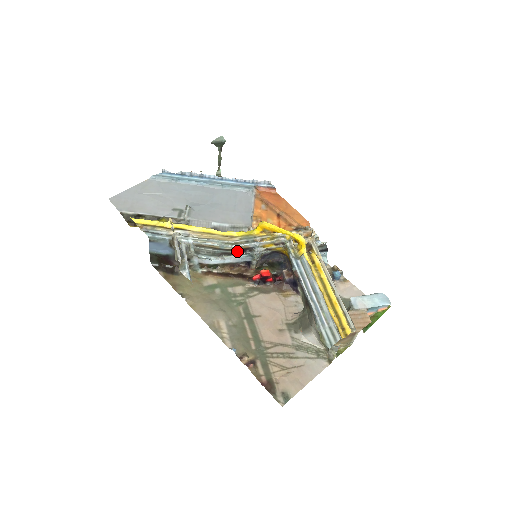
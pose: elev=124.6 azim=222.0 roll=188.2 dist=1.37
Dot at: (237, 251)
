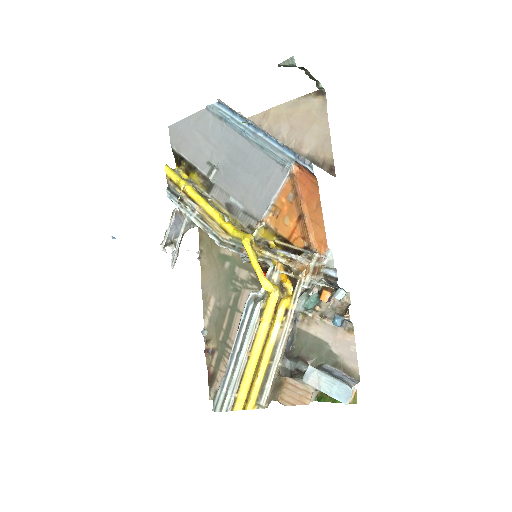
Dot at: occluded
